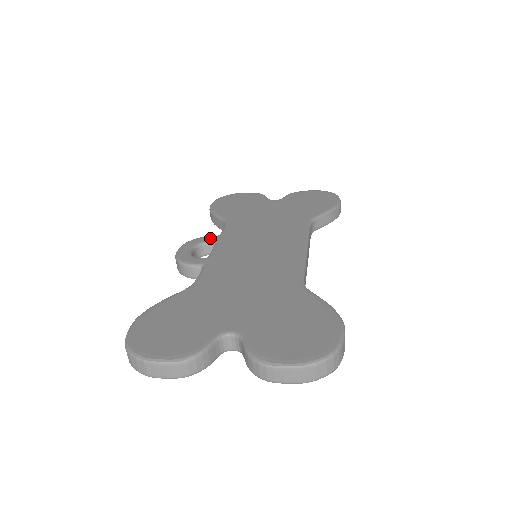
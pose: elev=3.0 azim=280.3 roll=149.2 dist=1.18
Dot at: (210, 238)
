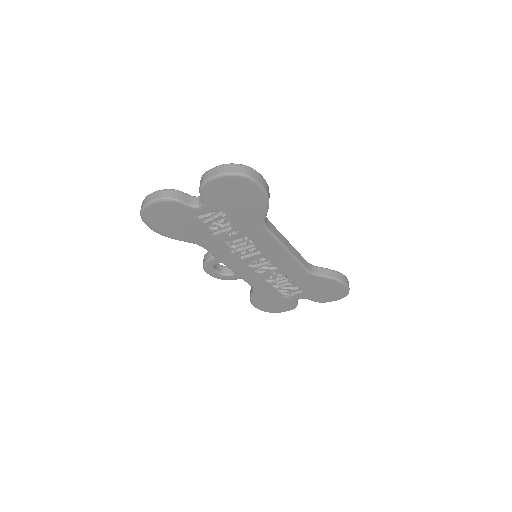
Dot at: occluded
